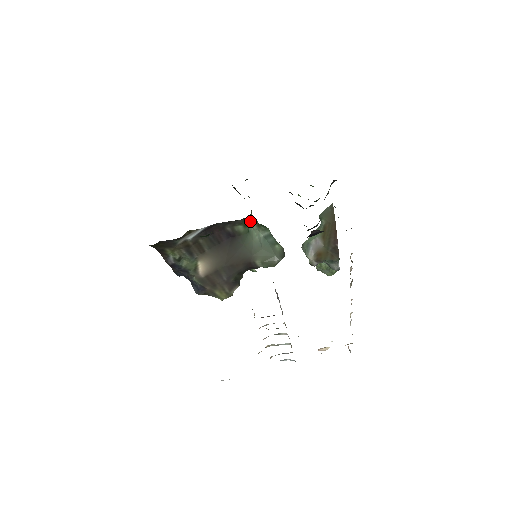
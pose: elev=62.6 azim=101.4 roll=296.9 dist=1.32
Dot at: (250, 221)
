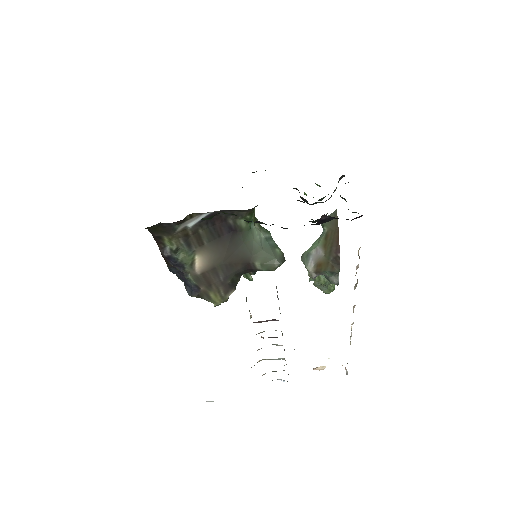
Dot at: (252, 218)
